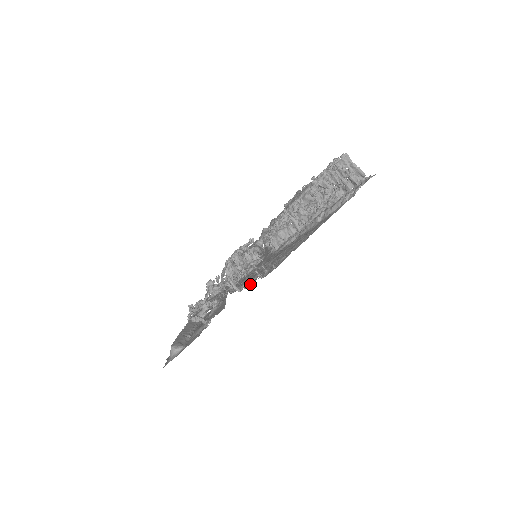
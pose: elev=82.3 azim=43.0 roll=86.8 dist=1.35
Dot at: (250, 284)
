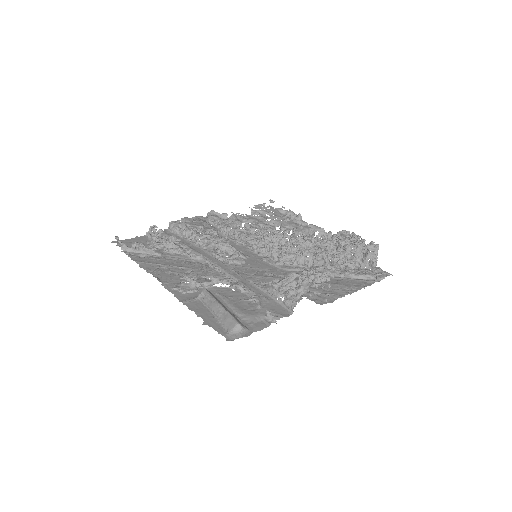
Dot at: occluded
